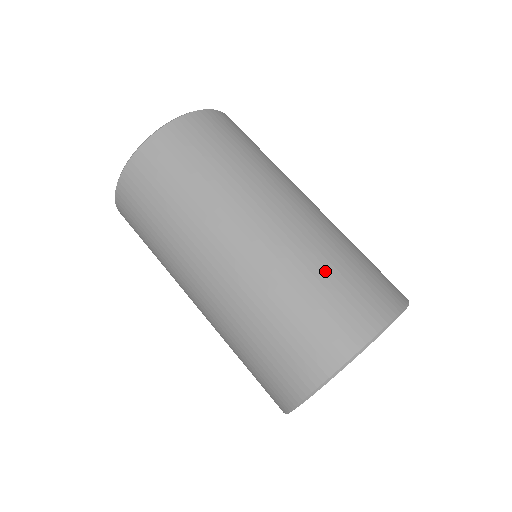
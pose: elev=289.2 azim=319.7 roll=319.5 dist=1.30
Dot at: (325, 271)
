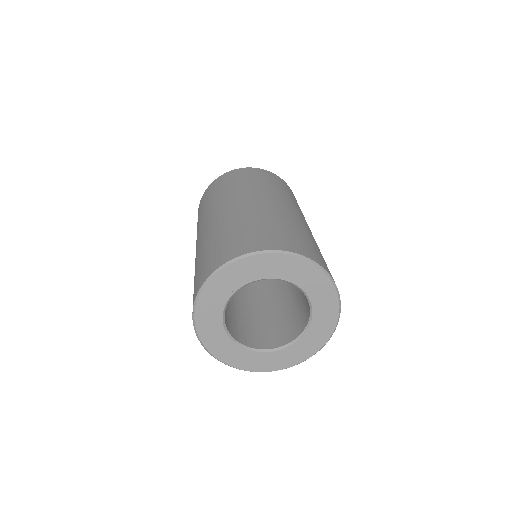
Dot at: (269, 222)
